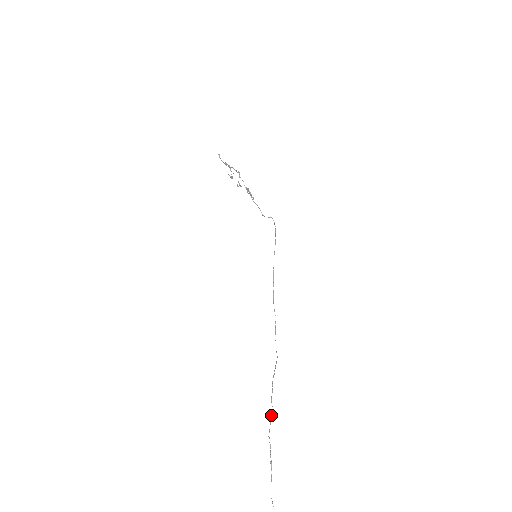
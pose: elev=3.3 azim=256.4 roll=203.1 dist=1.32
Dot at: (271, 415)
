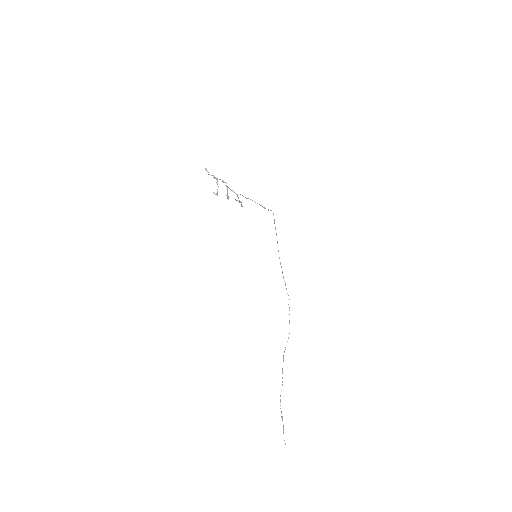
Dot at: occluded
